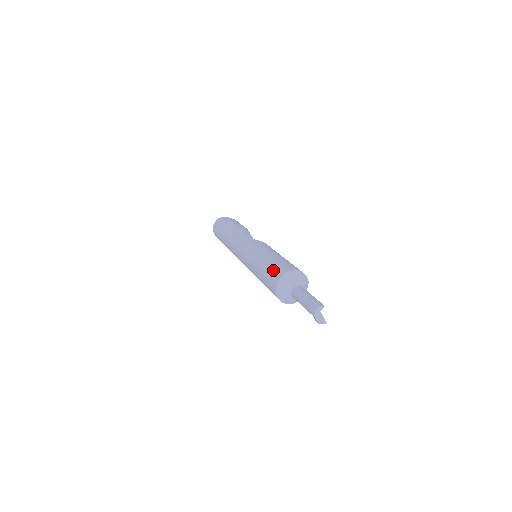
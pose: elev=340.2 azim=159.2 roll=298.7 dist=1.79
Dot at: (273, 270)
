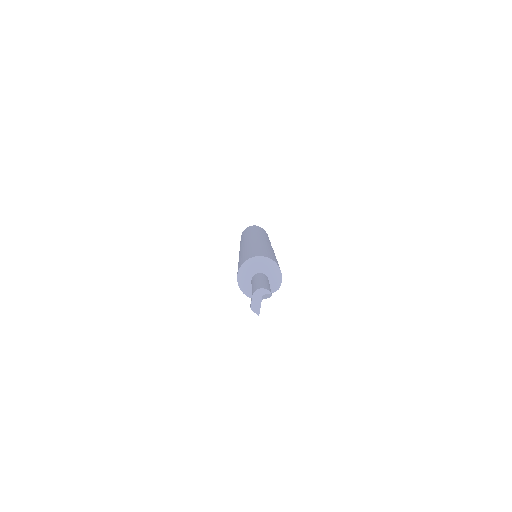
Dot at: (257, 251)
